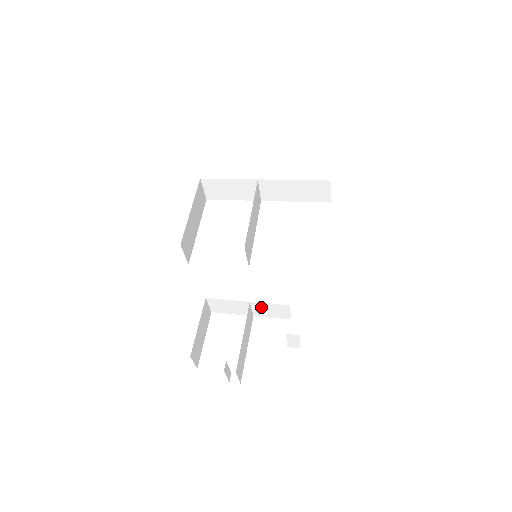
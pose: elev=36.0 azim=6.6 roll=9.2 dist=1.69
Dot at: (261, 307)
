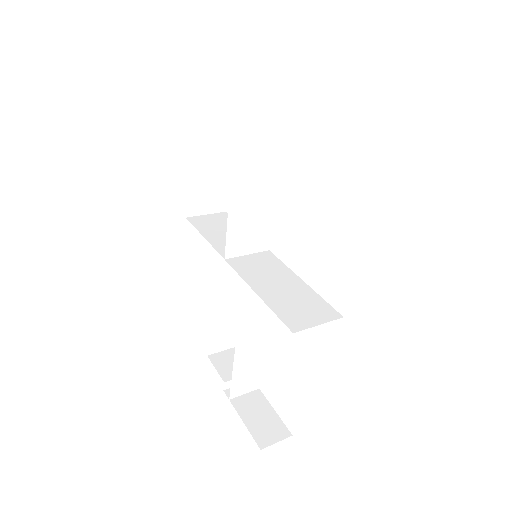
Dot at: occluded
